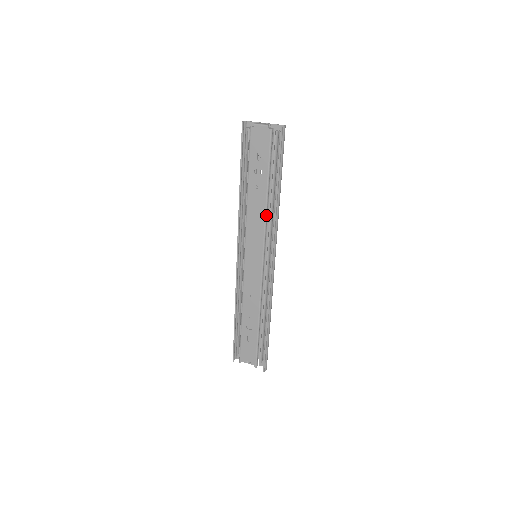
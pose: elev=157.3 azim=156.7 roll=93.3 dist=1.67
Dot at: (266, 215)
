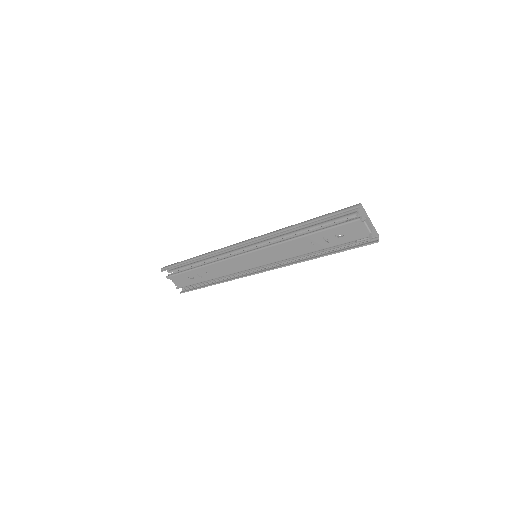
Dot at: occluded
